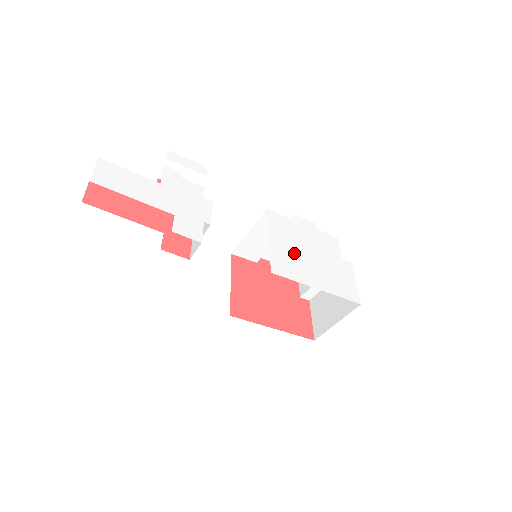
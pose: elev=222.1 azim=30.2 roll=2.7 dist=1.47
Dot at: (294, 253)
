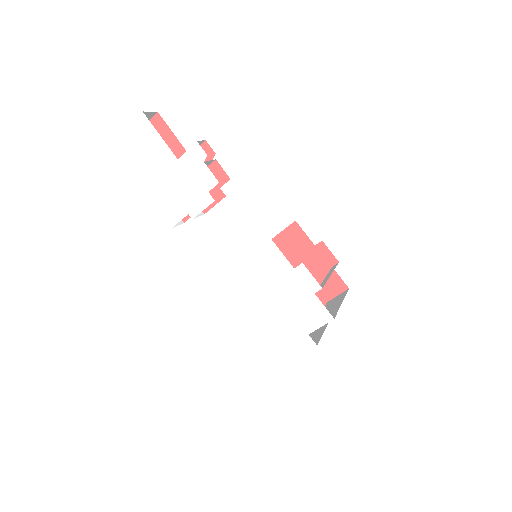
Dot at: (253, 291)
